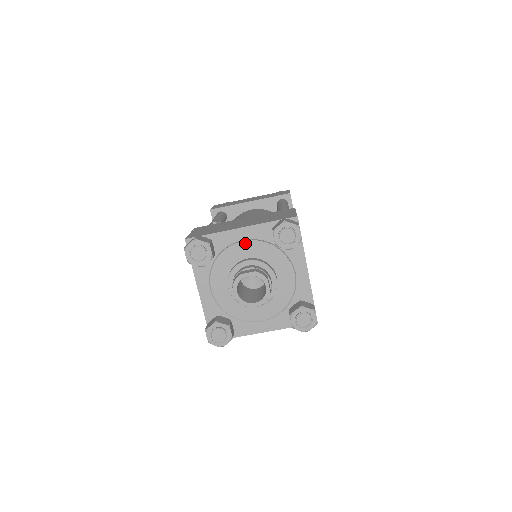
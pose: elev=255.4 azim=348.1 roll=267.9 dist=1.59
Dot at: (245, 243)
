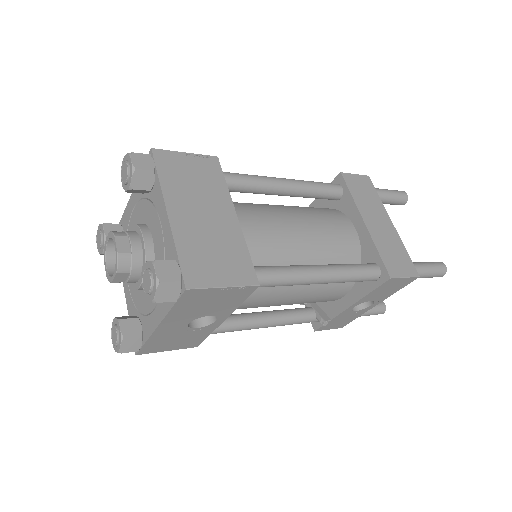
Dot at: (134, 212)
